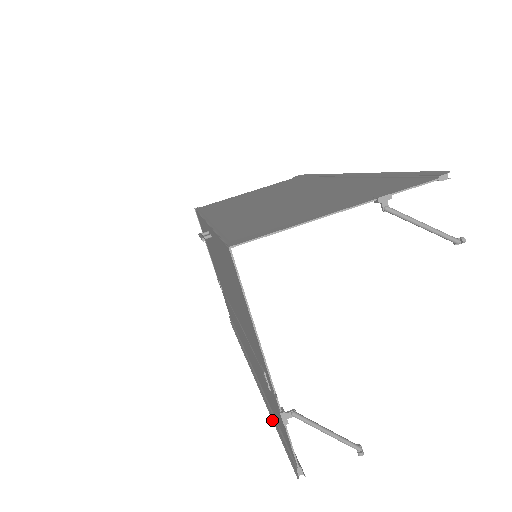
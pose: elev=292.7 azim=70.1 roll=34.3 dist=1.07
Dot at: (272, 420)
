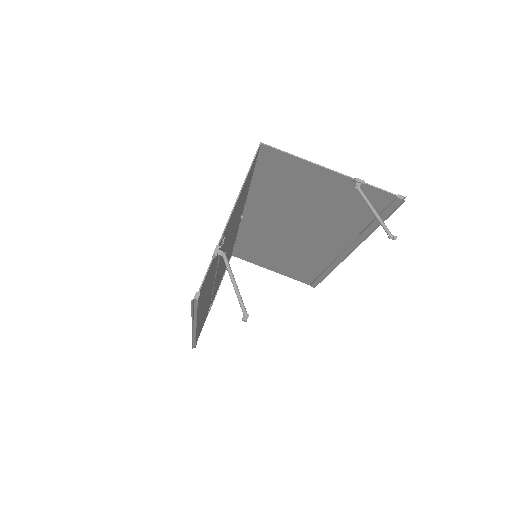
Dot at: occluded
